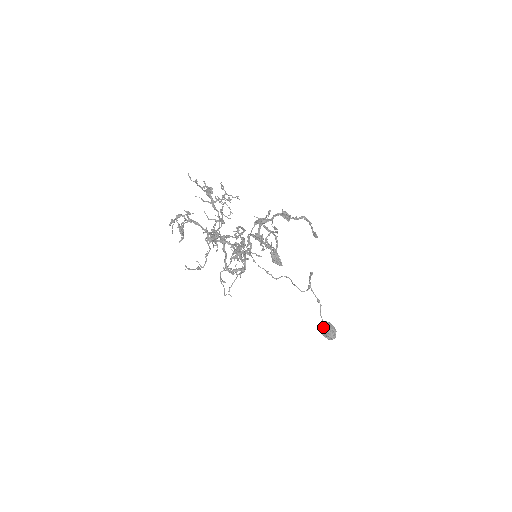
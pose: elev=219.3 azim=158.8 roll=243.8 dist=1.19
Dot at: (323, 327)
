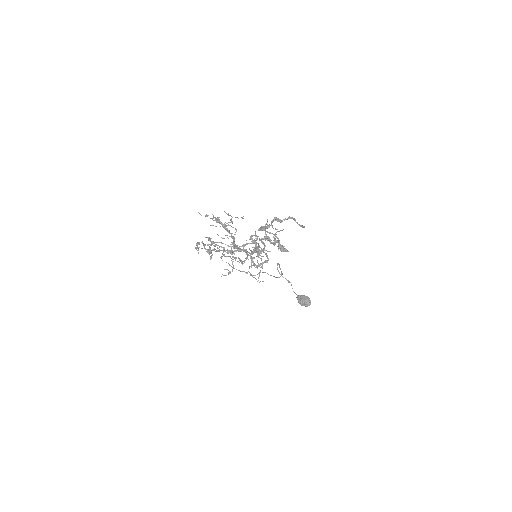
Dot at: (300, 299)
